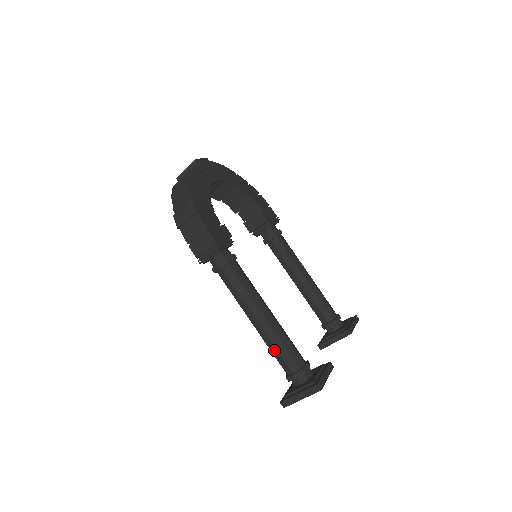
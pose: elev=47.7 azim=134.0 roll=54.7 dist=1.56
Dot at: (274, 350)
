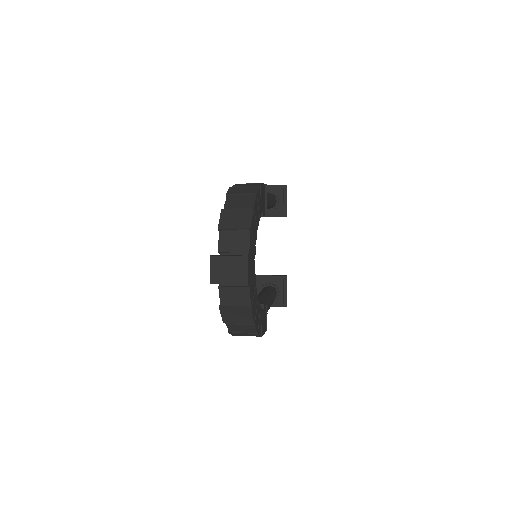
Dot at: occluded
